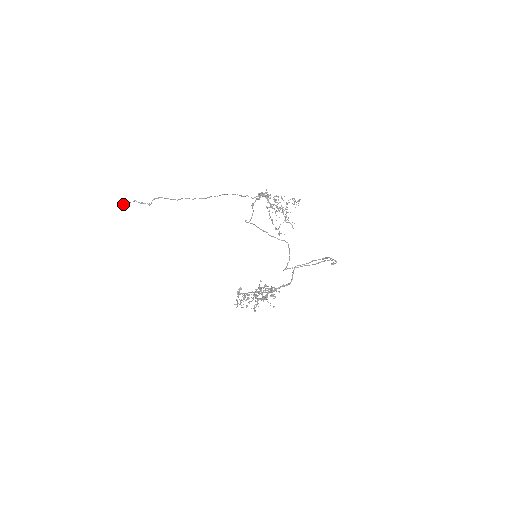
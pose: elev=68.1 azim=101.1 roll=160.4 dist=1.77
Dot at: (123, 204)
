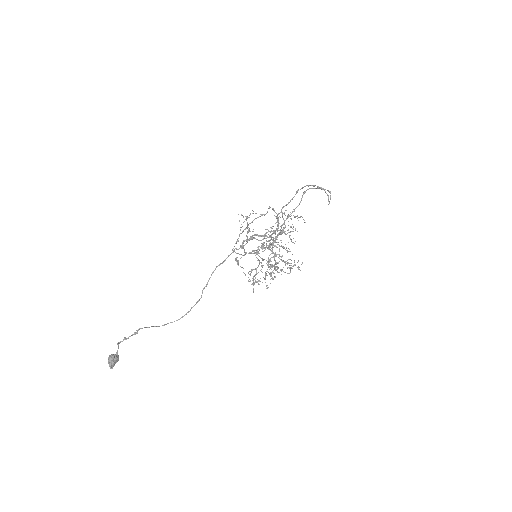
Dot at: (115, 363)
